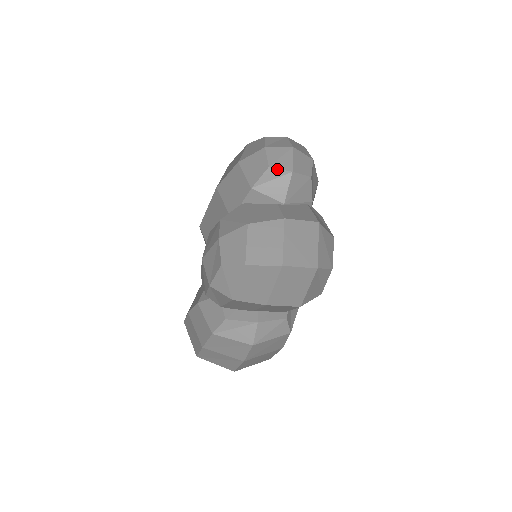
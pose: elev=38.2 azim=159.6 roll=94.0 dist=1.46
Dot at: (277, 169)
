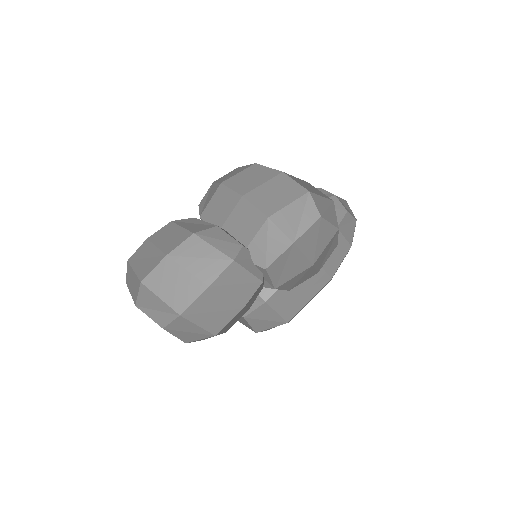
Dot at: (325, 190)
